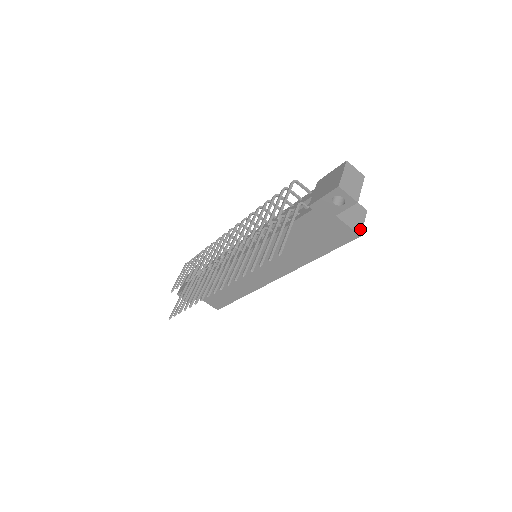
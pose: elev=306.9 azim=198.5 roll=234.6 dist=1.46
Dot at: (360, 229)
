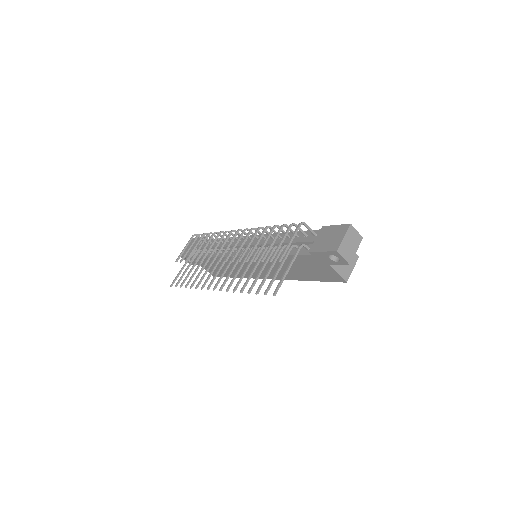
Dot at: (348, 276)
